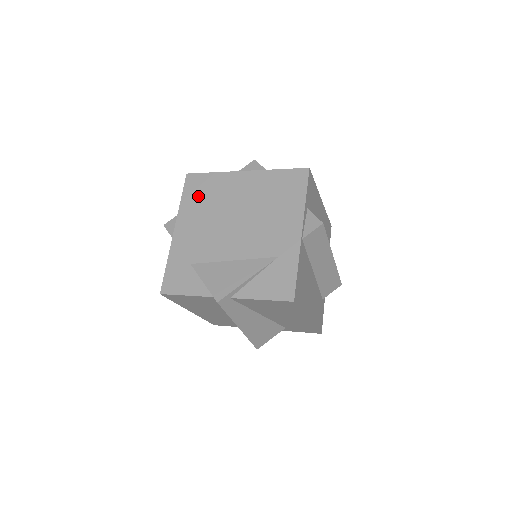
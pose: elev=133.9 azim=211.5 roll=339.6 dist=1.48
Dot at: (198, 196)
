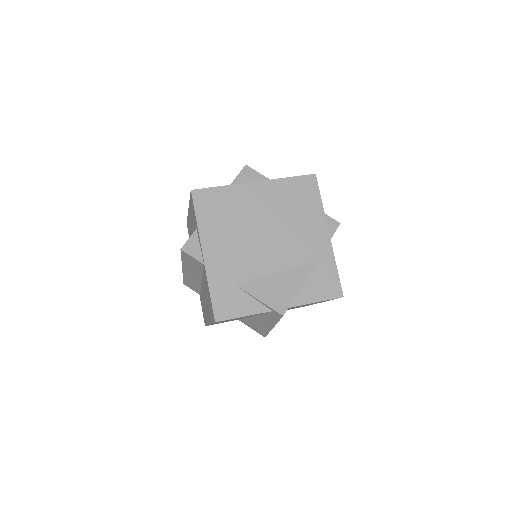
Dot at: (215, 214)
